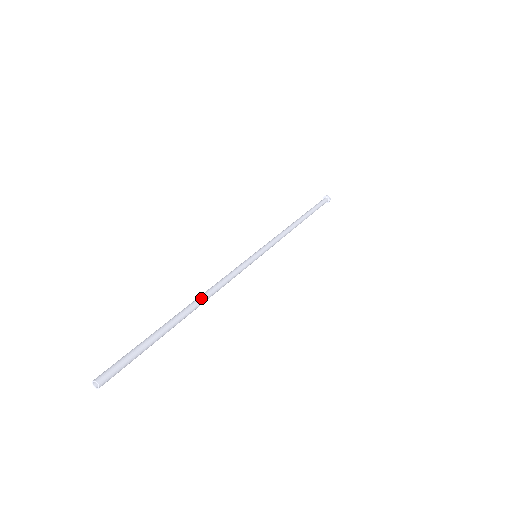
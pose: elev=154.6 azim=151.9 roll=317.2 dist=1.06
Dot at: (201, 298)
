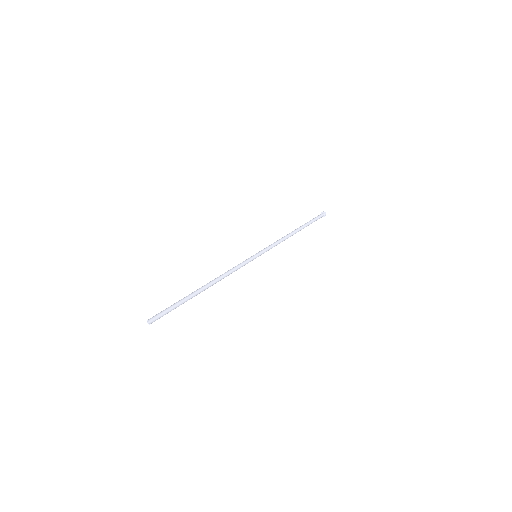
Dot at: (212, 281)
